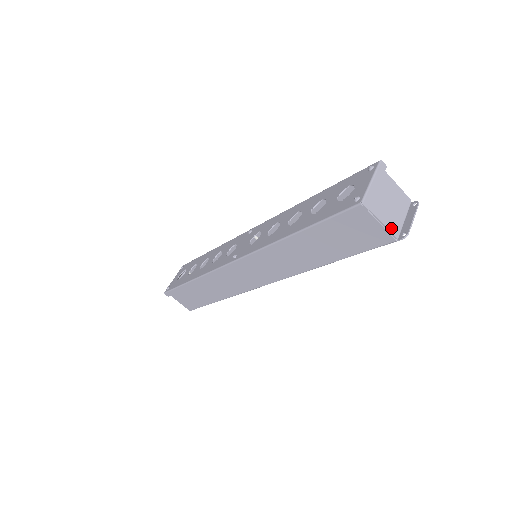
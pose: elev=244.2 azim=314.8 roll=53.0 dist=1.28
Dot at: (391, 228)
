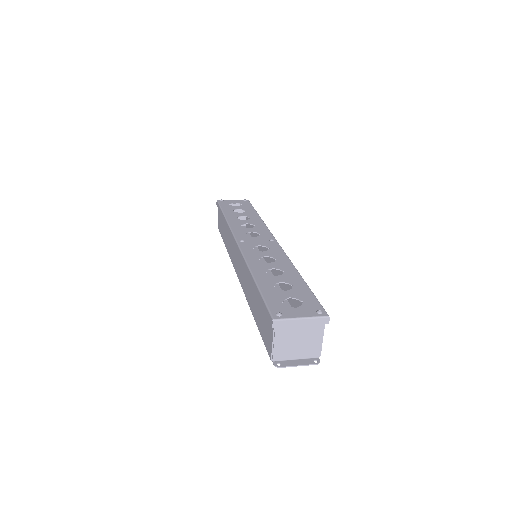
Dot at: (277, 352)
